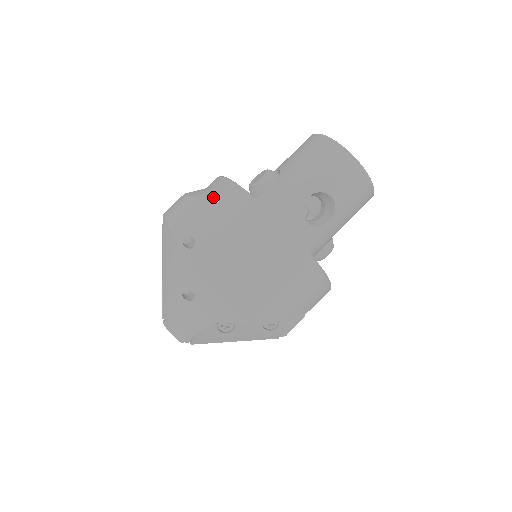
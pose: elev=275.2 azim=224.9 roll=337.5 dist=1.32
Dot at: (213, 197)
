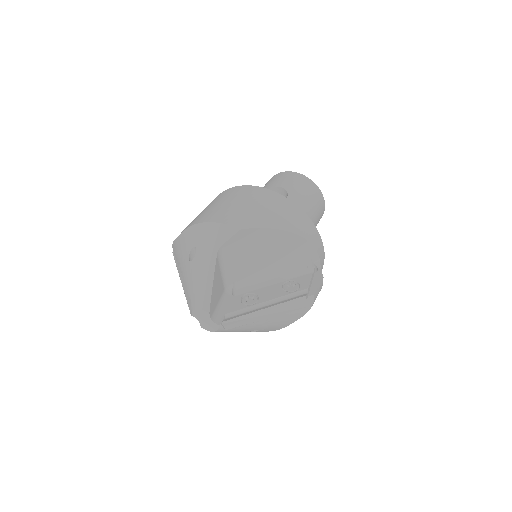
Dot at: occluded
